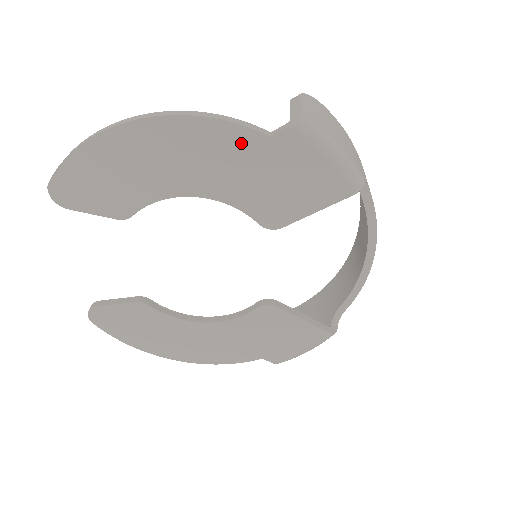
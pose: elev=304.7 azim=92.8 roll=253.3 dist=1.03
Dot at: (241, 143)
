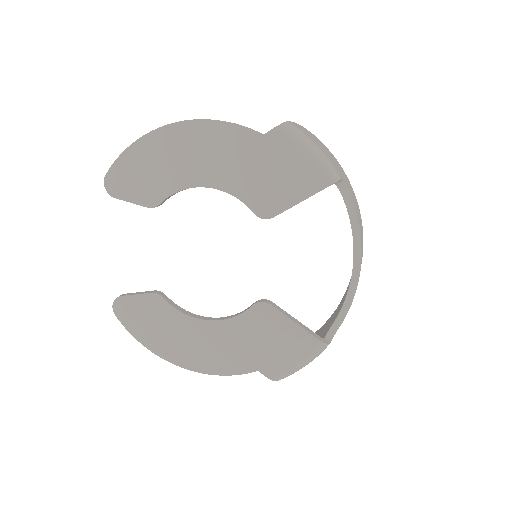
Dot at: (241, 141)
